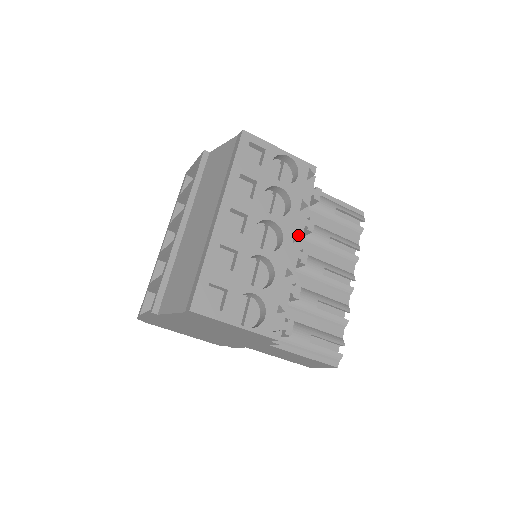
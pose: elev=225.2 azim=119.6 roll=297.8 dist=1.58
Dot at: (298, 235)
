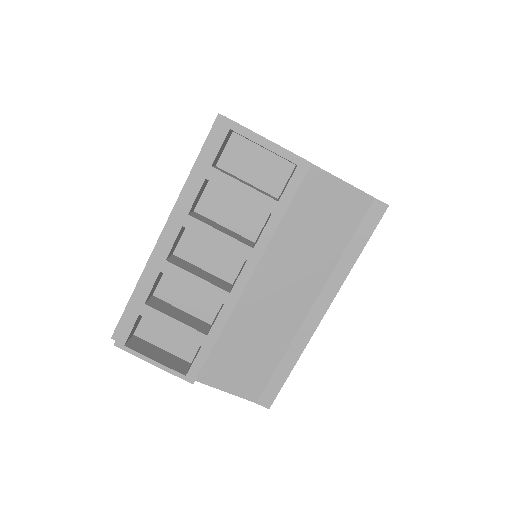
Dot at: occluded
